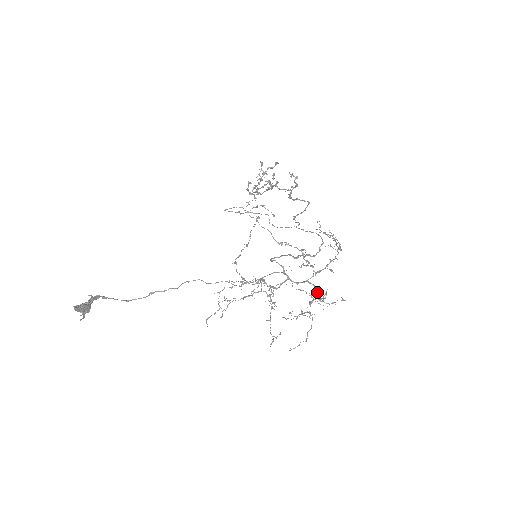
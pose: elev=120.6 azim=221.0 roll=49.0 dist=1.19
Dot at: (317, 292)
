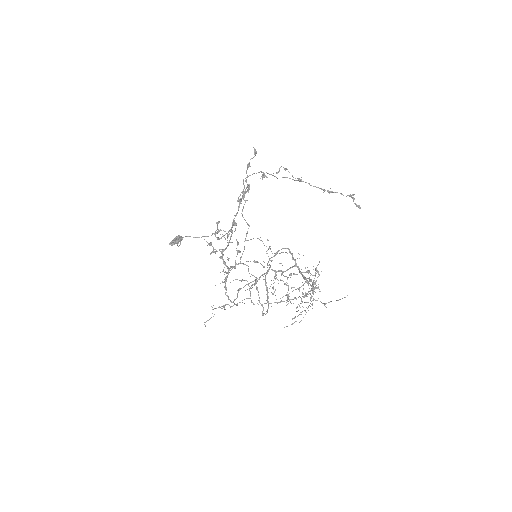
Dot at: (313, 291)
